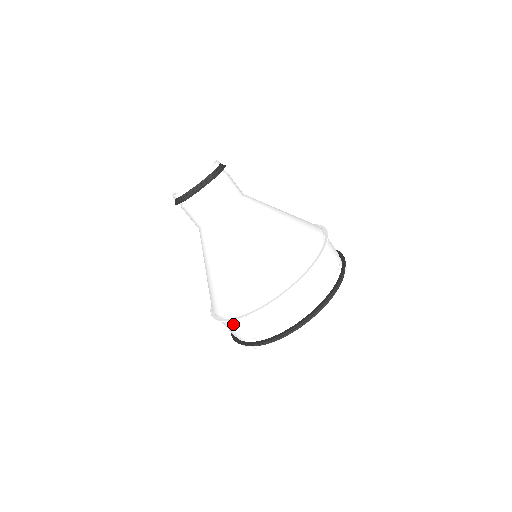
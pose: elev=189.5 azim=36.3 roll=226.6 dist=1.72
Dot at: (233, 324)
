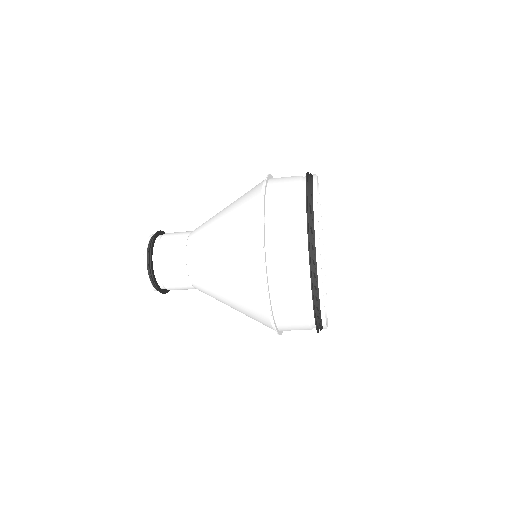
Dot at: occluded
